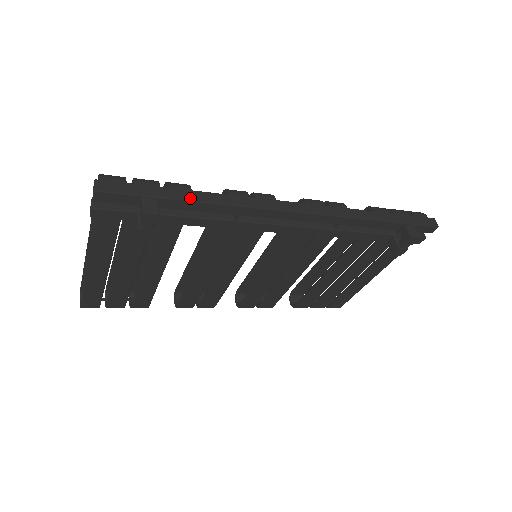
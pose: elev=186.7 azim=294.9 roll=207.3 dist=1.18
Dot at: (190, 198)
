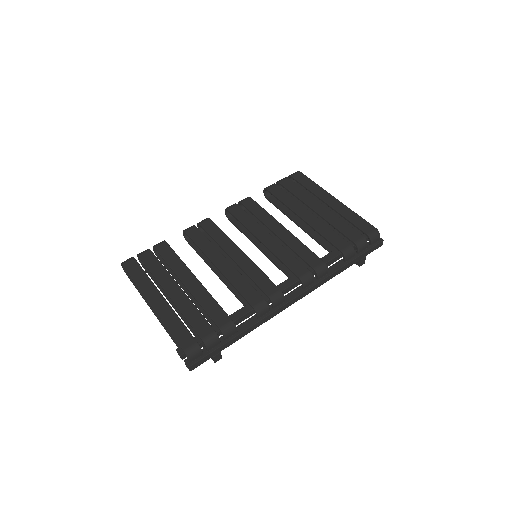
Dot at: (237, 340)
